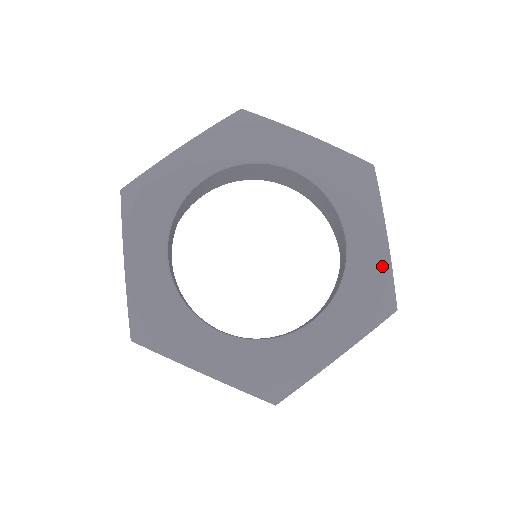
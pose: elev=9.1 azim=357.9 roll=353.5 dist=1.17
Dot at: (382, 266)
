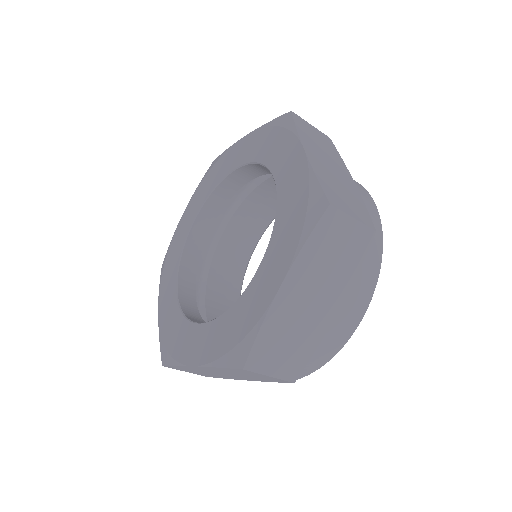
Dot at: (257, 314)
